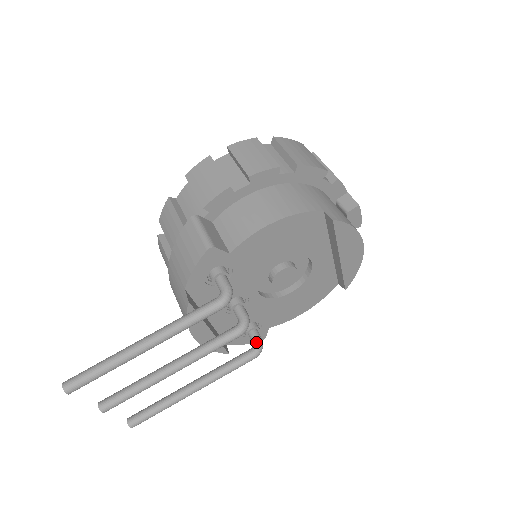
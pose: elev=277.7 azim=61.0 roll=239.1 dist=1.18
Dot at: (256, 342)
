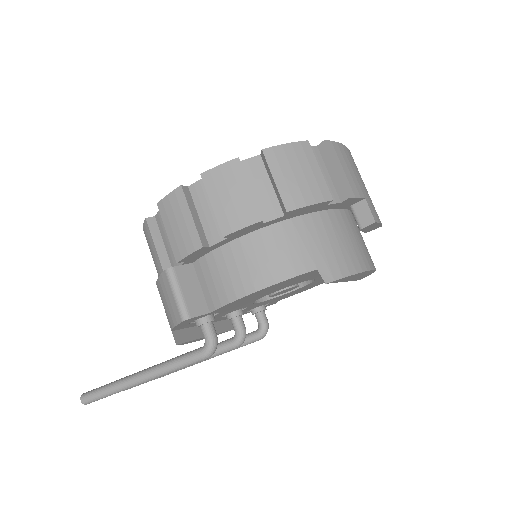
Dot at: (261, 327)
